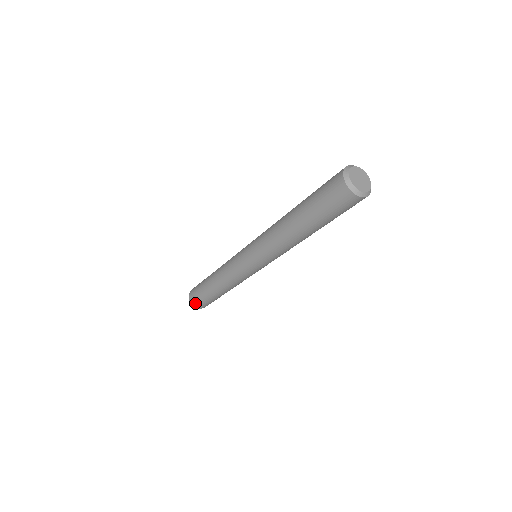
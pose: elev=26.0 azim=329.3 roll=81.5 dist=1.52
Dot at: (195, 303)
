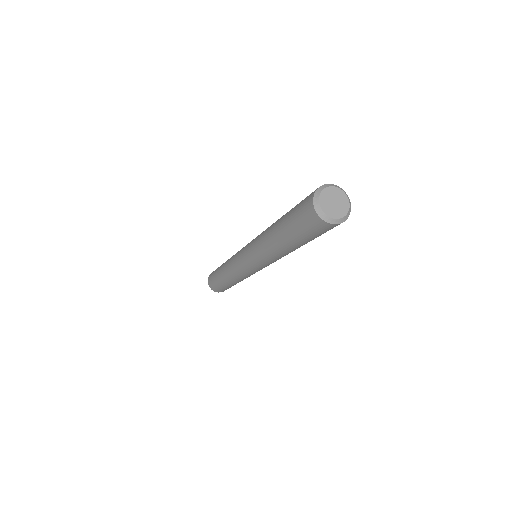
Dot at: (216, 290)
